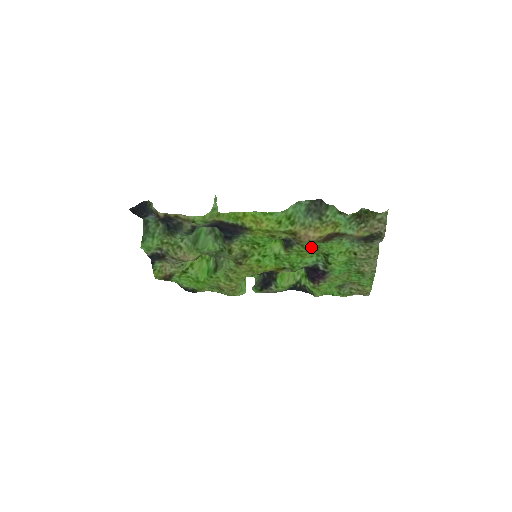
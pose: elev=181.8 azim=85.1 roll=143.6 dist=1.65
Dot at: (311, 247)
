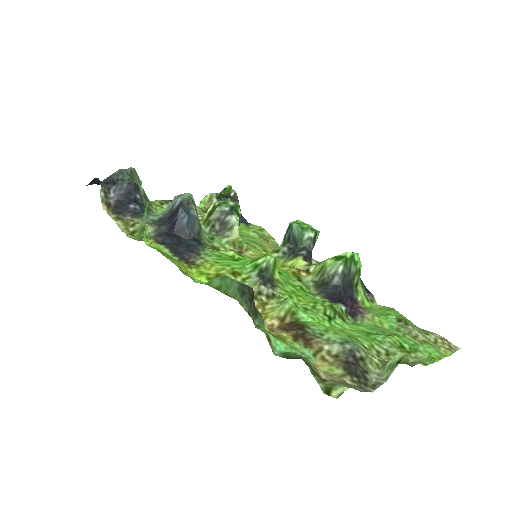
Dot at: (296, 304)
